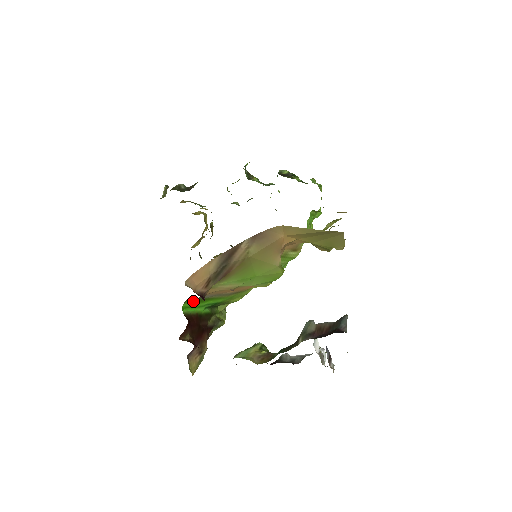
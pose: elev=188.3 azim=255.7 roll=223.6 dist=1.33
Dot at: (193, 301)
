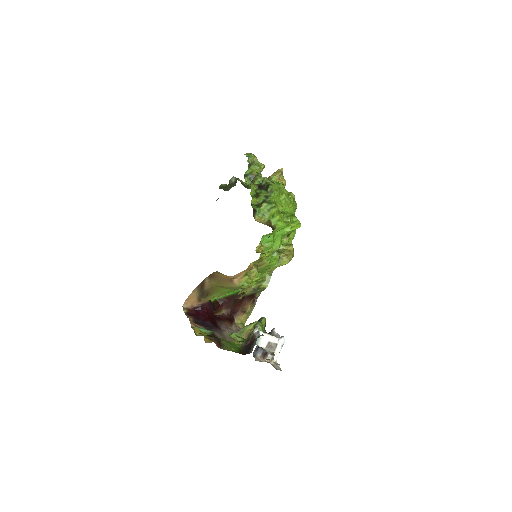
Dot at: occluded
